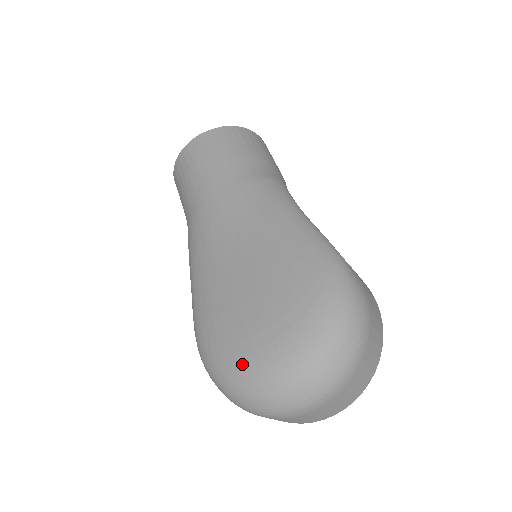
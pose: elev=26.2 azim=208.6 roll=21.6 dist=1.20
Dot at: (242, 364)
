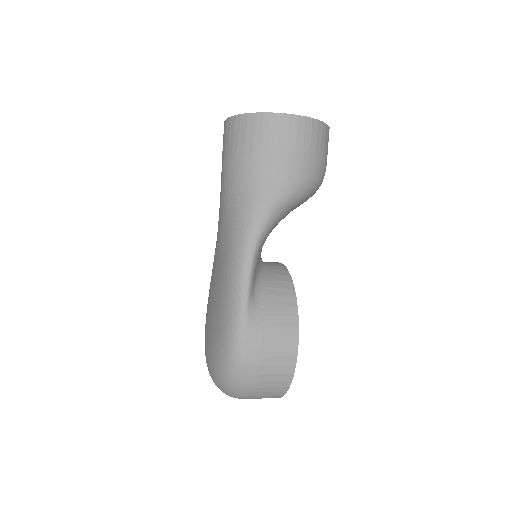
Dot at: occluded
